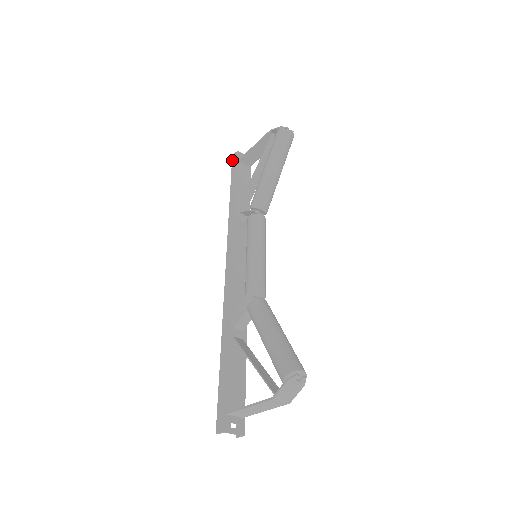
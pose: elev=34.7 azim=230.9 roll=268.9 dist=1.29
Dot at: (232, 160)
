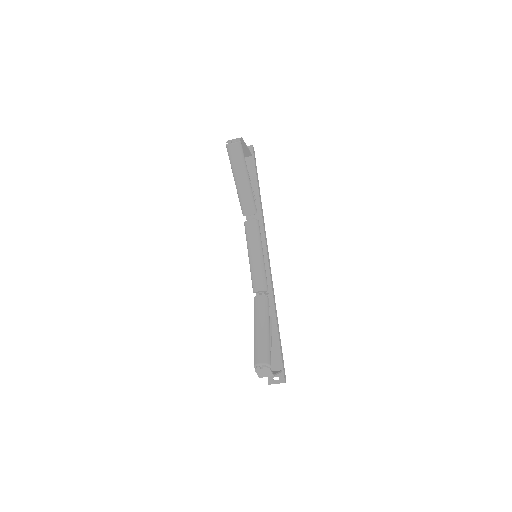
Dot at: occluded
